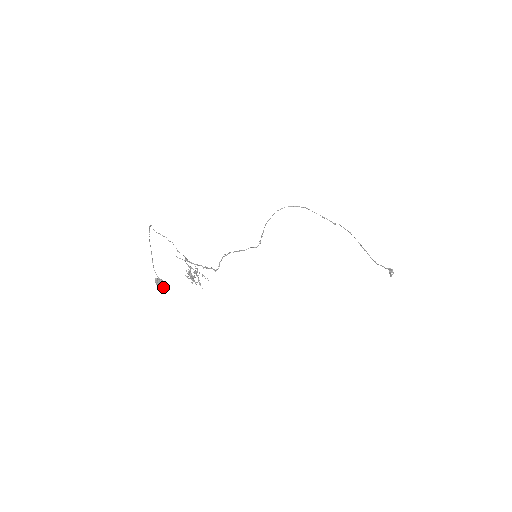
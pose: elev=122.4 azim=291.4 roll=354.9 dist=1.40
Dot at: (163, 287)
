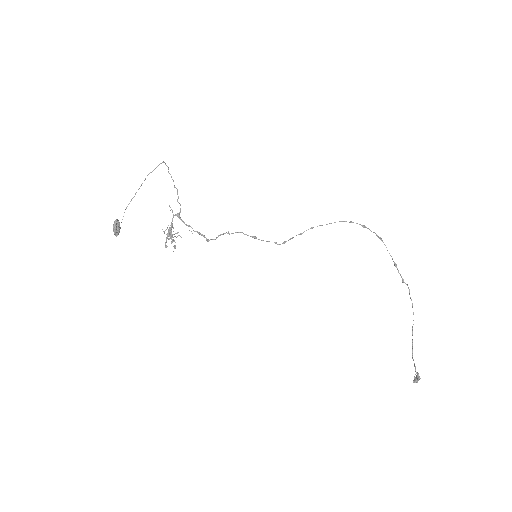
Dot at: (115, 232)
